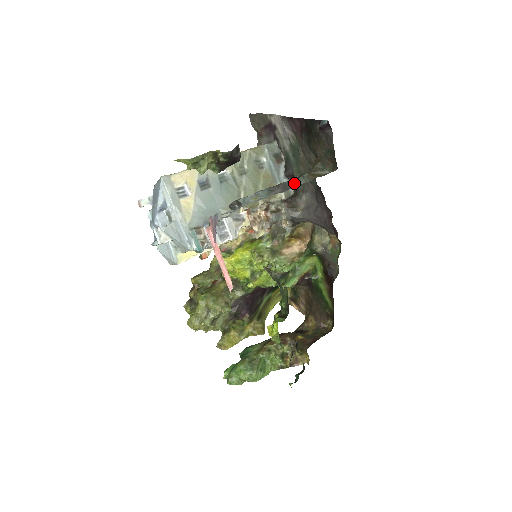
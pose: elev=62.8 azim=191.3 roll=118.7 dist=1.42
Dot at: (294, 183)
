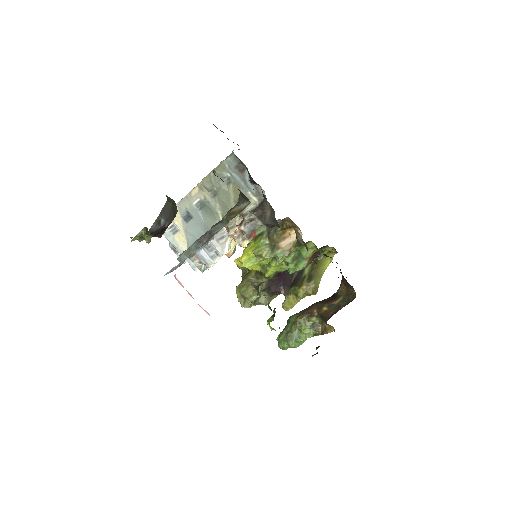
Dot at: (217, 228)
